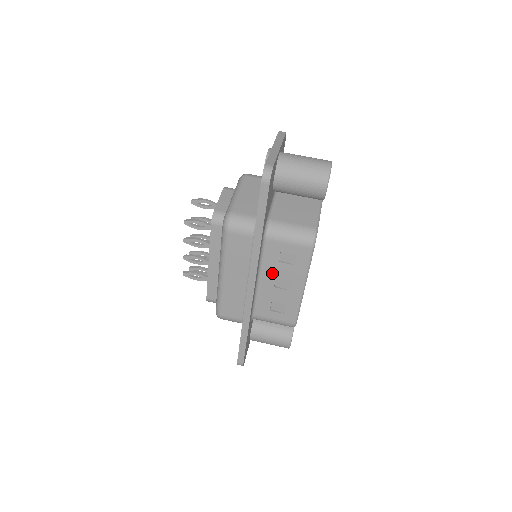
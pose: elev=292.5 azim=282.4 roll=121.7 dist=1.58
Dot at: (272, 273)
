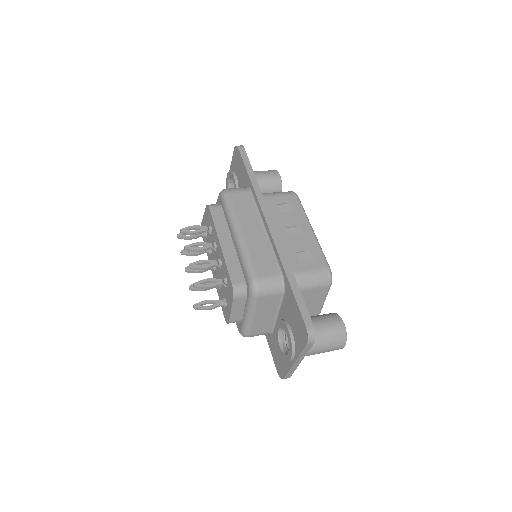
Dot at: (280, 224)
